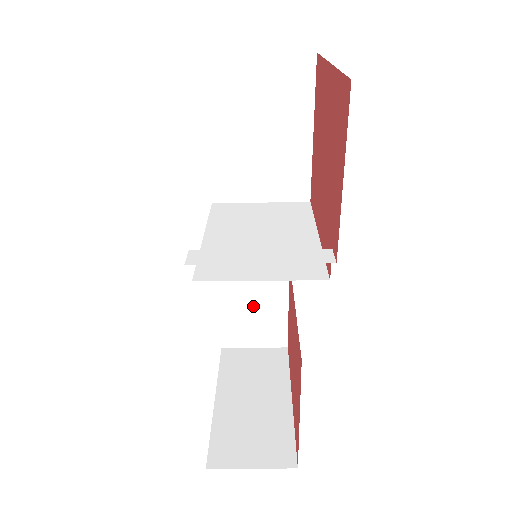
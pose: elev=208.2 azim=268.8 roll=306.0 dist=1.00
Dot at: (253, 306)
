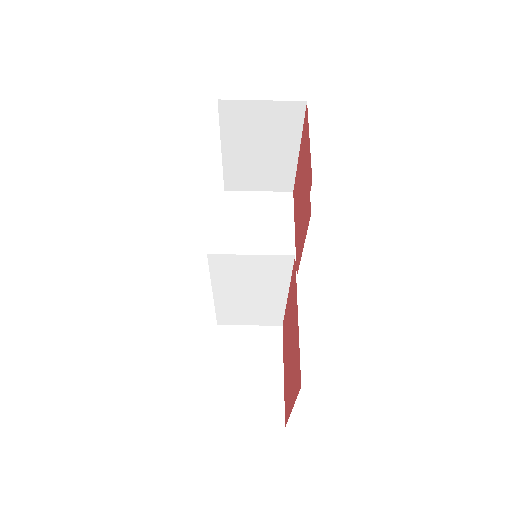
Dot at: (249, 373)
